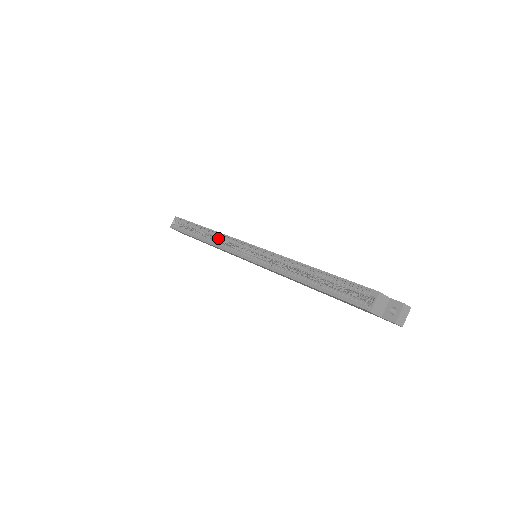
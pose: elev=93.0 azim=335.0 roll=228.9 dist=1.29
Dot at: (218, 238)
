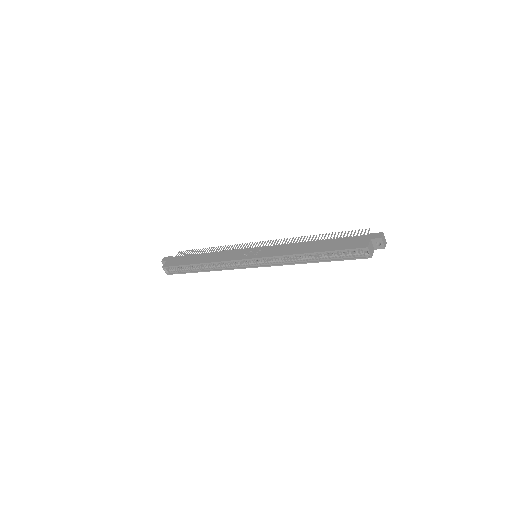
Dot at: (218, 264)
